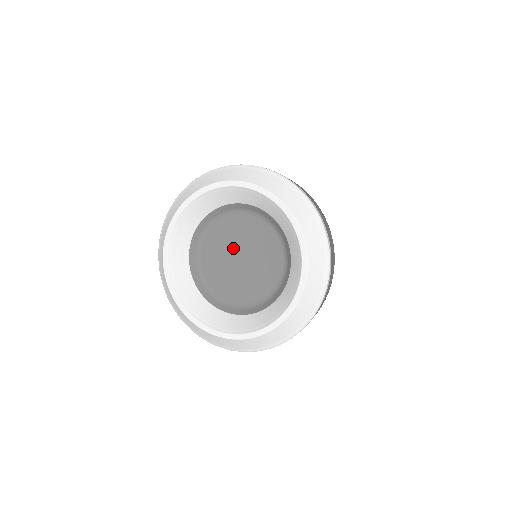
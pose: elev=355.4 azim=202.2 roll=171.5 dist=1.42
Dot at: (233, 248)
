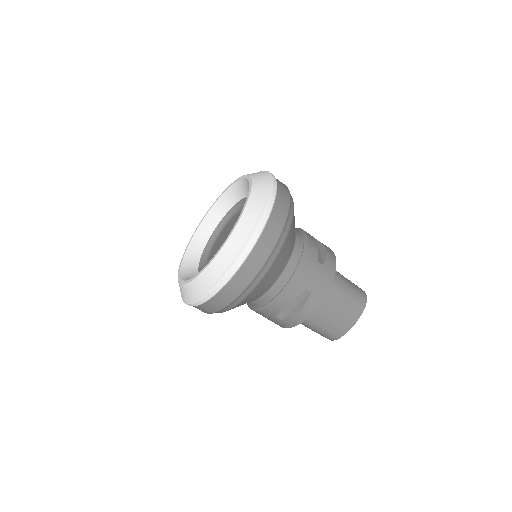
Dot at: (229, 233)
